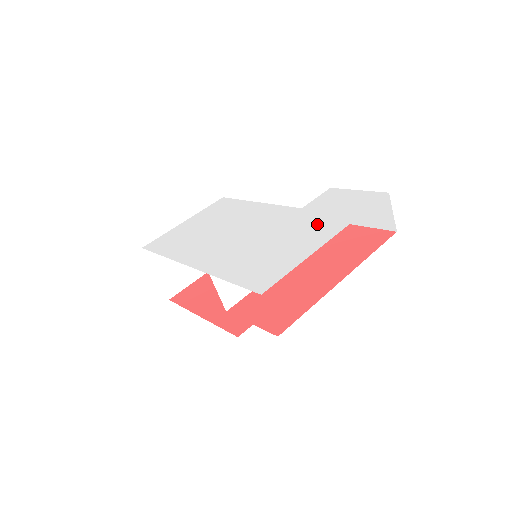
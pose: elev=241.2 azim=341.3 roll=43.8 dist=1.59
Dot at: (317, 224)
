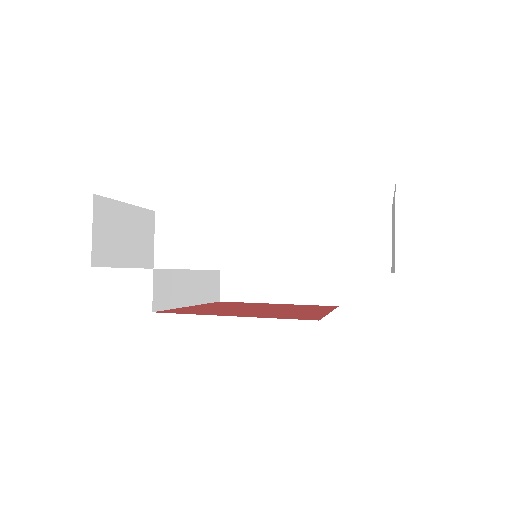
Dot at: occluded
